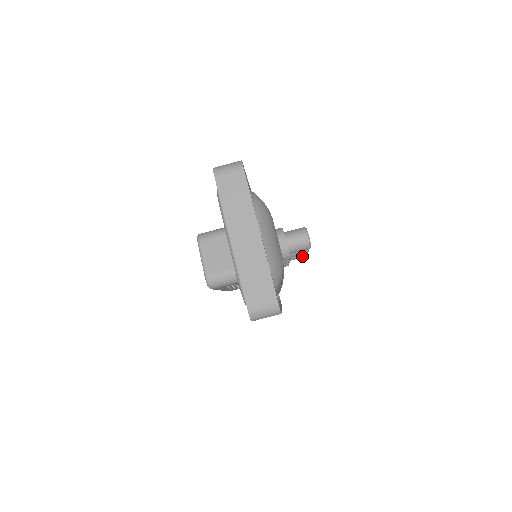
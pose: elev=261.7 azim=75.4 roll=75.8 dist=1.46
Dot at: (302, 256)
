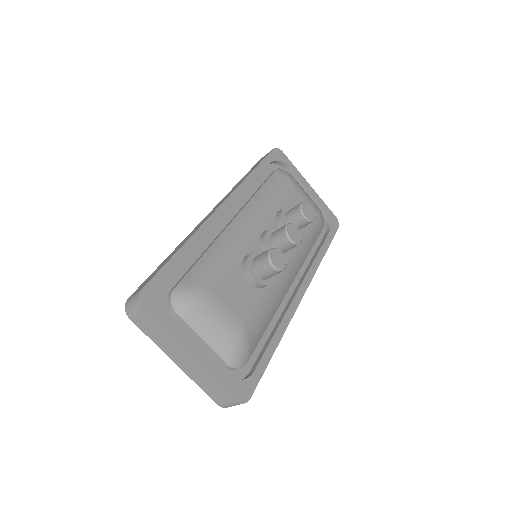
Dot at: (309, 223)
